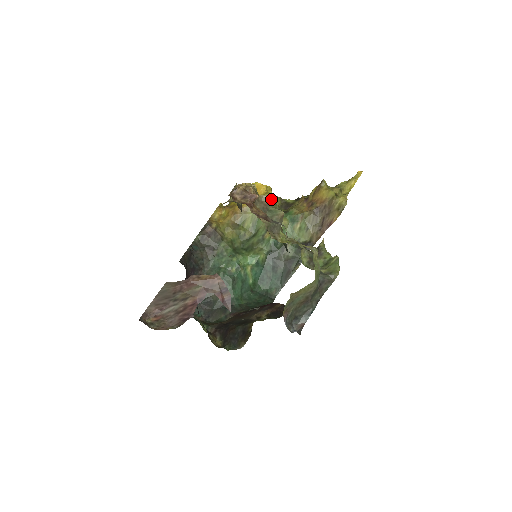
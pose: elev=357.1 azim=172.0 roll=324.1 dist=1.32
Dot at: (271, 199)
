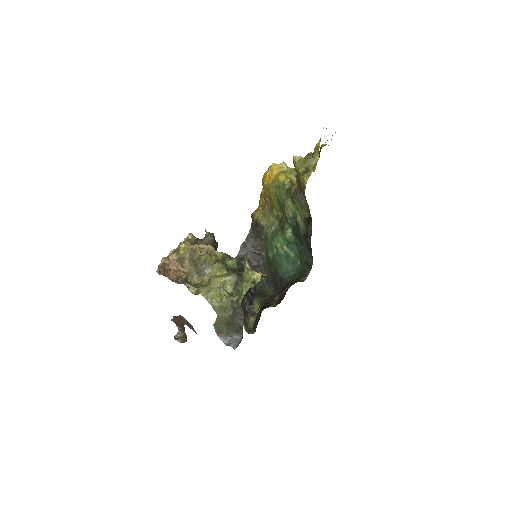
Dot at: (195, 250)
